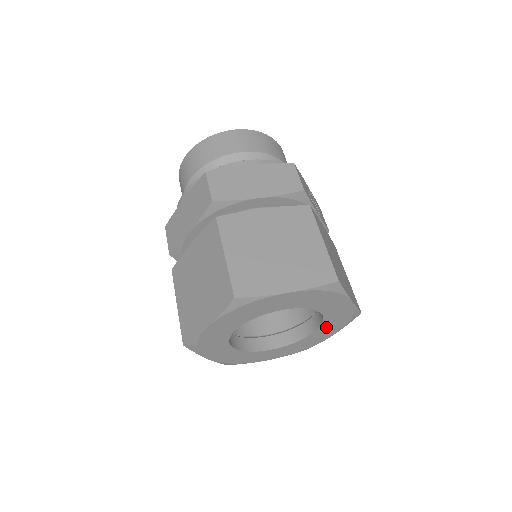
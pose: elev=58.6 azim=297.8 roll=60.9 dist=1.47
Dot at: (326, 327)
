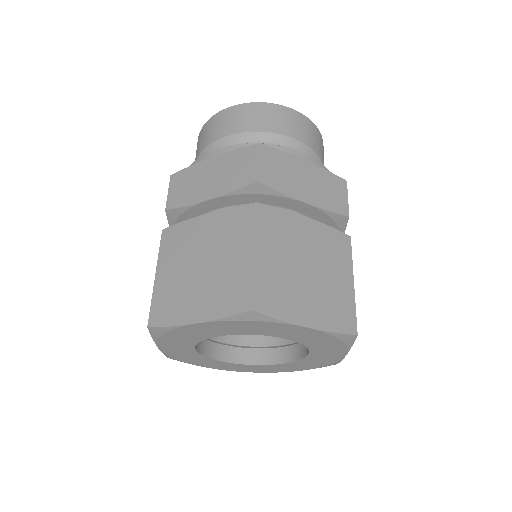
Dot at: (297, 364)
